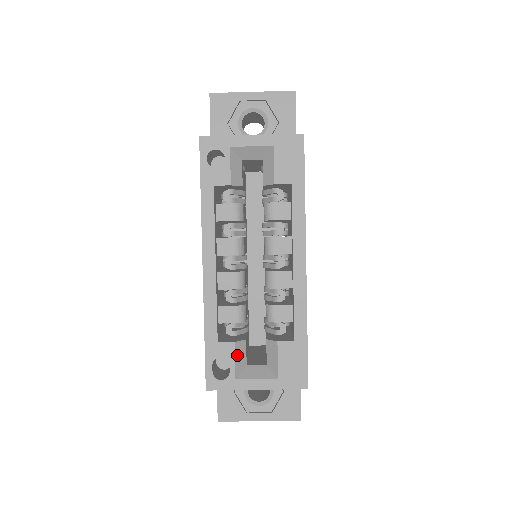
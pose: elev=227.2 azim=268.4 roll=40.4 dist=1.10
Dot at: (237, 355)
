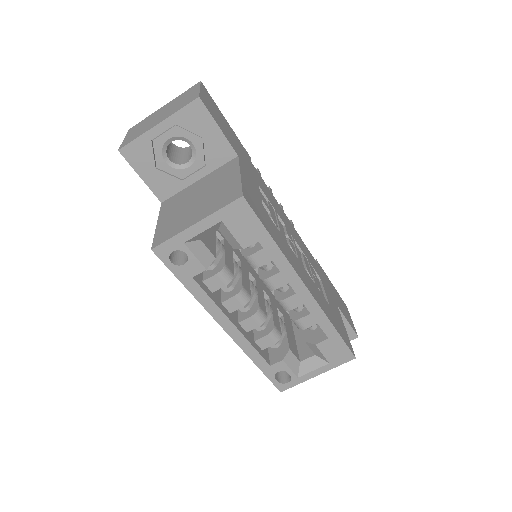
Dot at: (290, 364)
